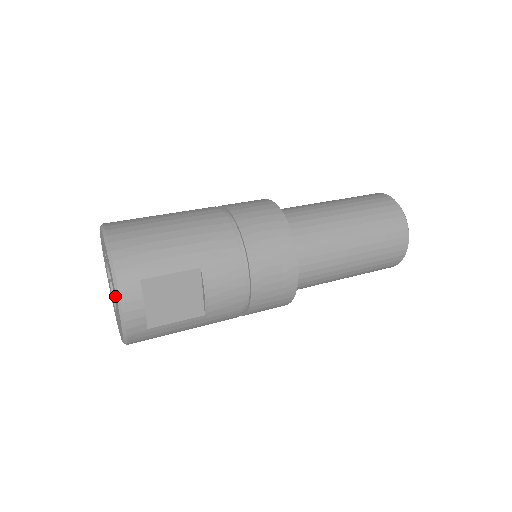
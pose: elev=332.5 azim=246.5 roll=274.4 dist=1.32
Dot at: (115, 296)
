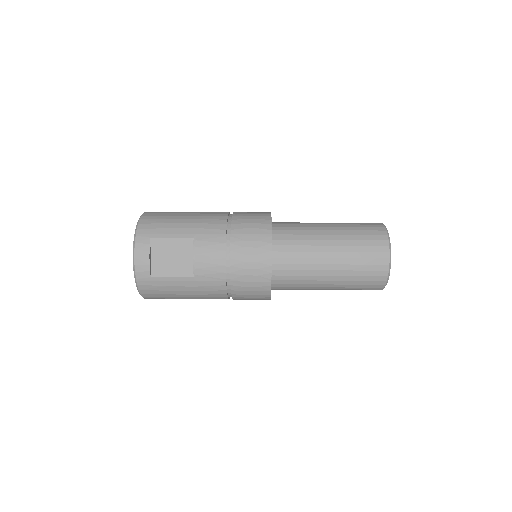
Dot at: occluded
